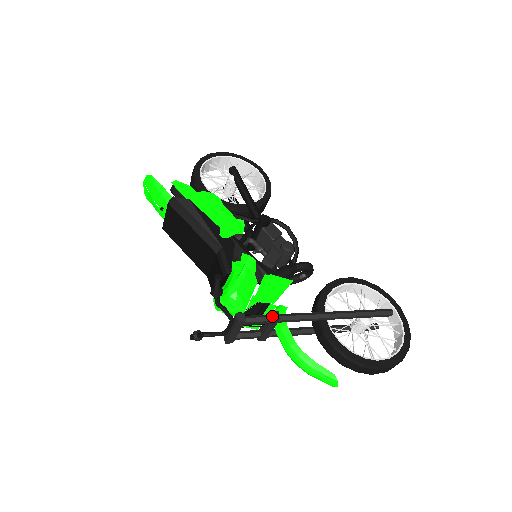
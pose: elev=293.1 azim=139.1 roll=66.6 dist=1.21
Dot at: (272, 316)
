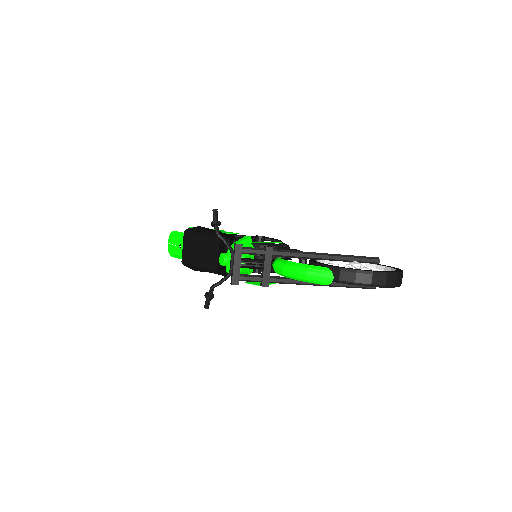
Dot at: (265, 246)
